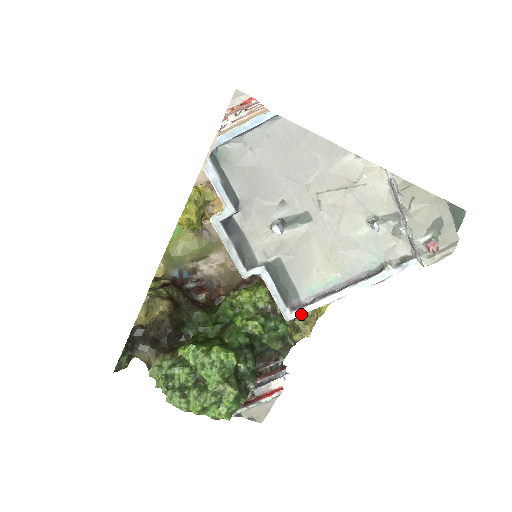
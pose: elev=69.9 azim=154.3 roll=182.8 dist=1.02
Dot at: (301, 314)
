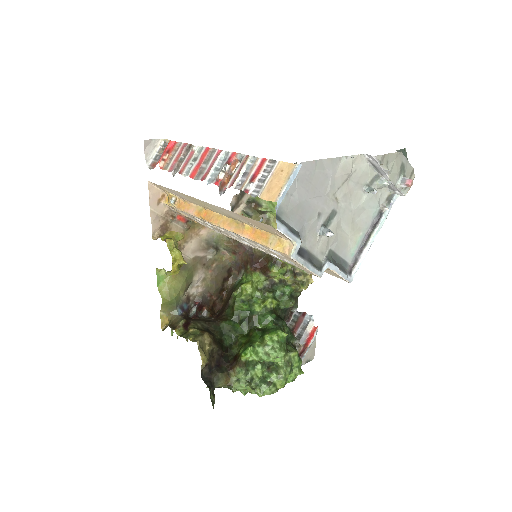
Dot at: occluded
